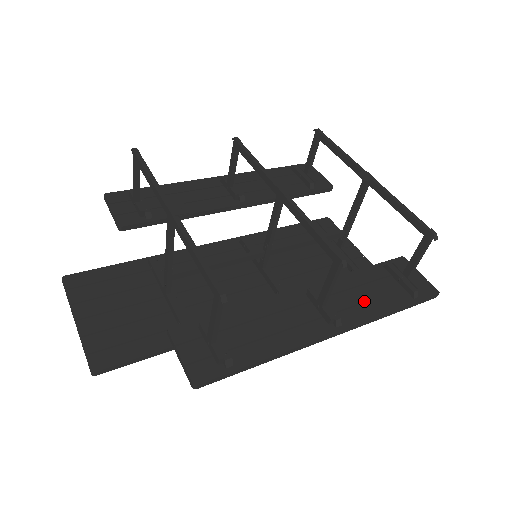
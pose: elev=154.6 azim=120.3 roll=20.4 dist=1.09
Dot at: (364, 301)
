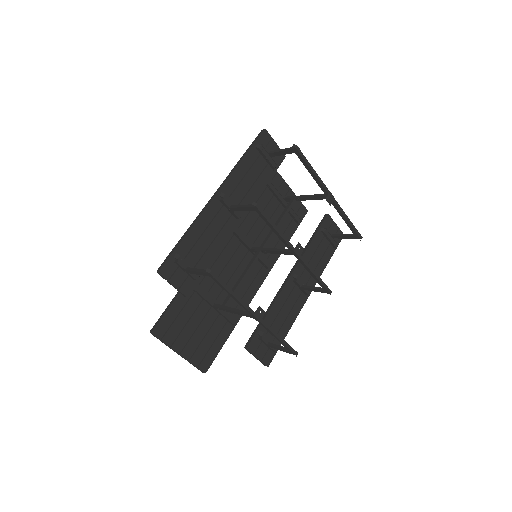
Dot at: (316, 267)
